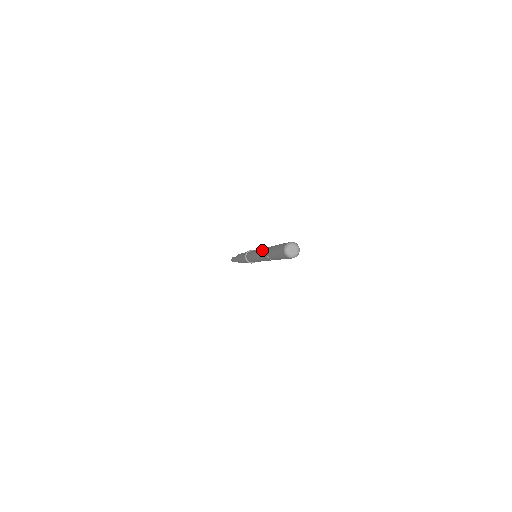
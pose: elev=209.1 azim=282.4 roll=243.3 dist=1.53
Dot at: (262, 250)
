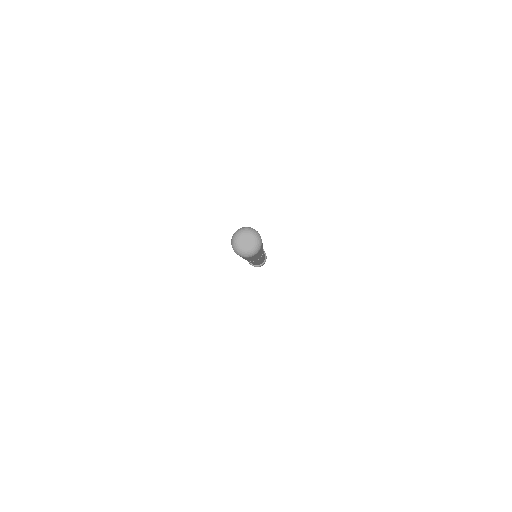
Dot at: occluded
